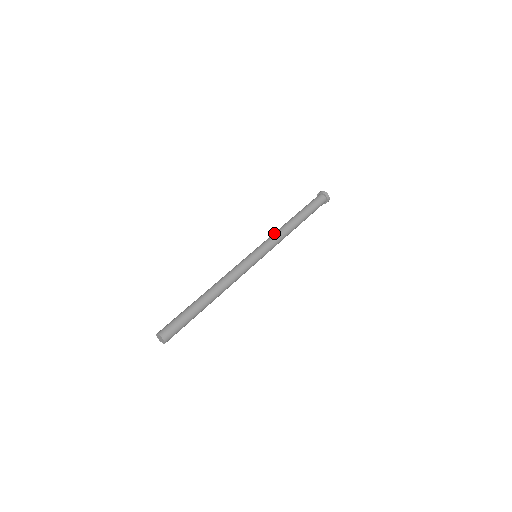
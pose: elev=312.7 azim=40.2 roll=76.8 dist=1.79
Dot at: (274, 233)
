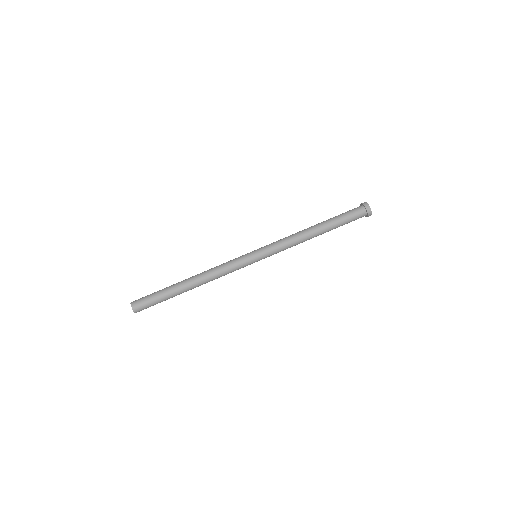
Dot at: (285, 237)
